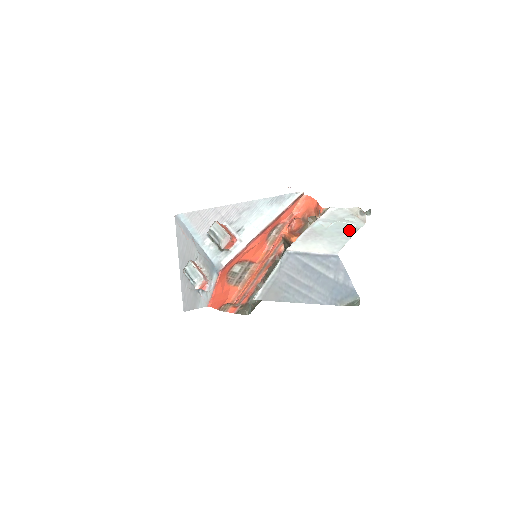
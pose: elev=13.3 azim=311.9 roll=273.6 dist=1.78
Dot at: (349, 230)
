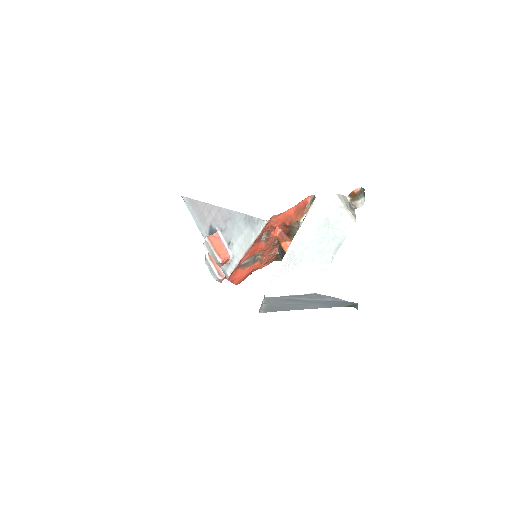
Dot at: (333, 243)
